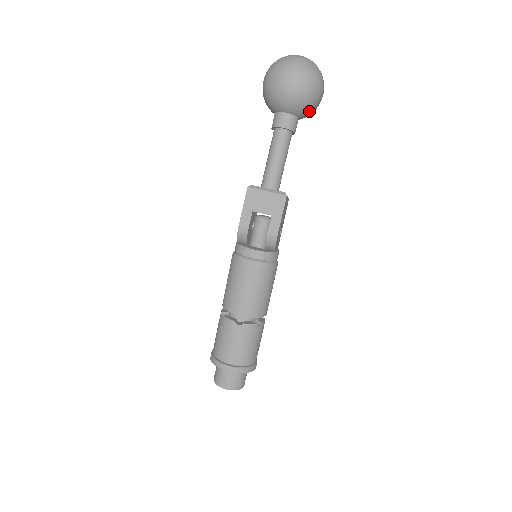
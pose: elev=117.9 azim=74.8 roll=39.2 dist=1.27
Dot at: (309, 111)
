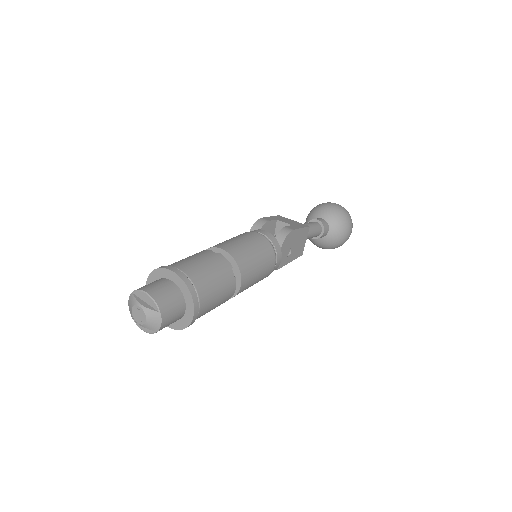
Dot at: (339, 228)
